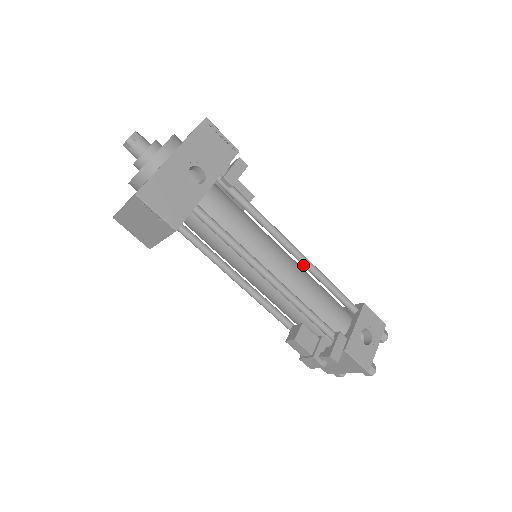
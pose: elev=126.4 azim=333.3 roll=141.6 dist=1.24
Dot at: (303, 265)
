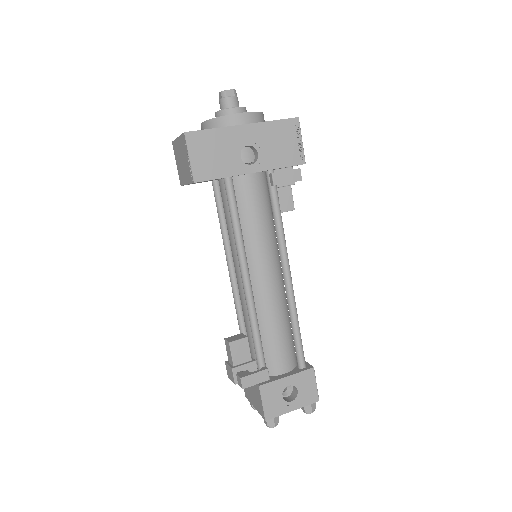
Dot at: (286, 294)
